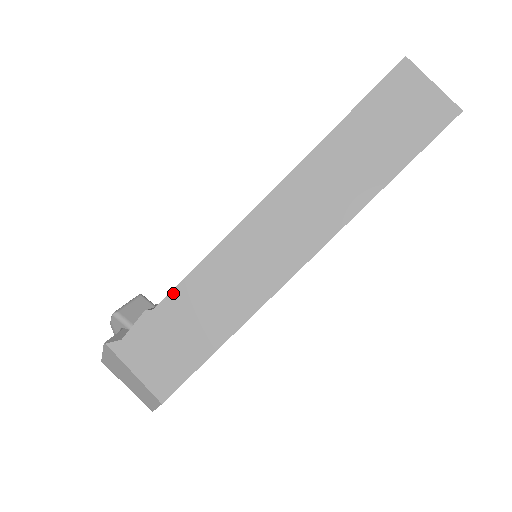
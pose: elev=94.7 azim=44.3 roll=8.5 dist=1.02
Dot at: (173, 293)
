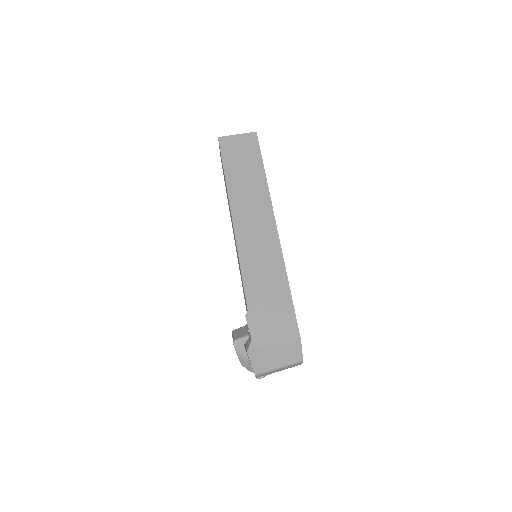
Dot at: (246, 295)
